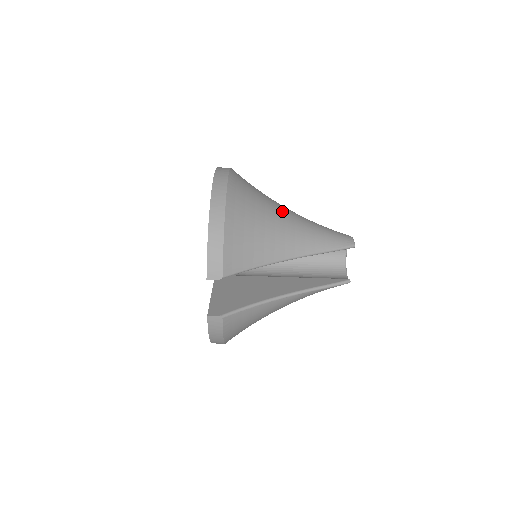
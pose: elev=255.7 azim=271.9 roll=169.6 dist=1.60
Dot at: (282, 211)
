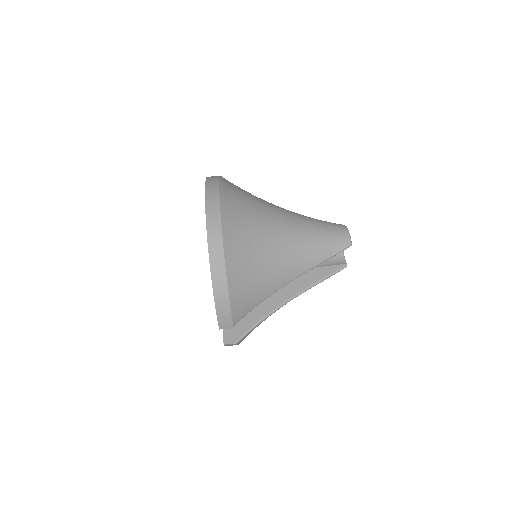
Dot at: (279, 231)
